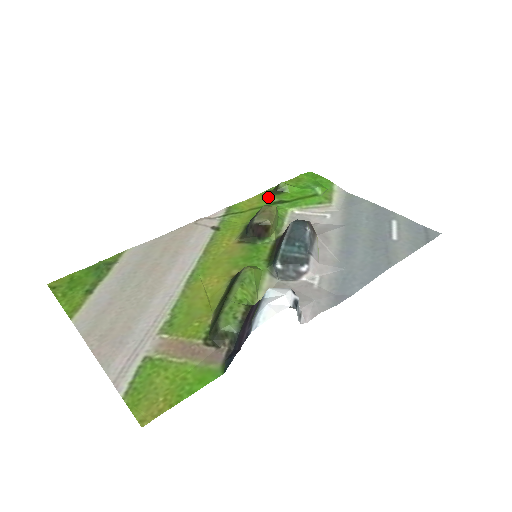
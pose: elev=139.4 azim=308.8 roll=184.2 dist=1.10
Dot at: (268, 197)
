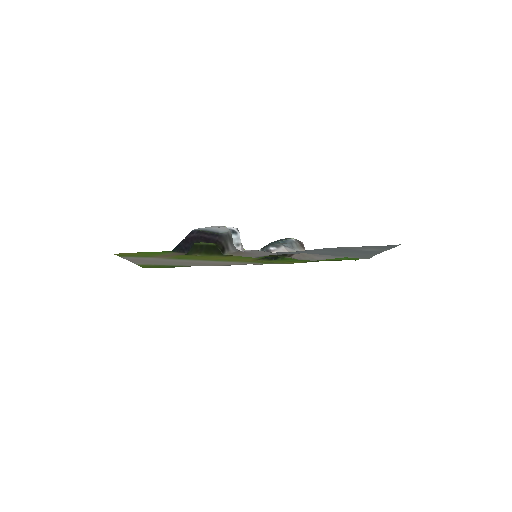
Dot at: (306, 261)
